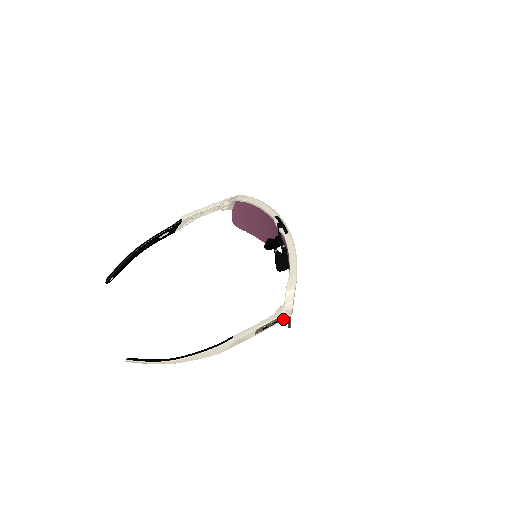
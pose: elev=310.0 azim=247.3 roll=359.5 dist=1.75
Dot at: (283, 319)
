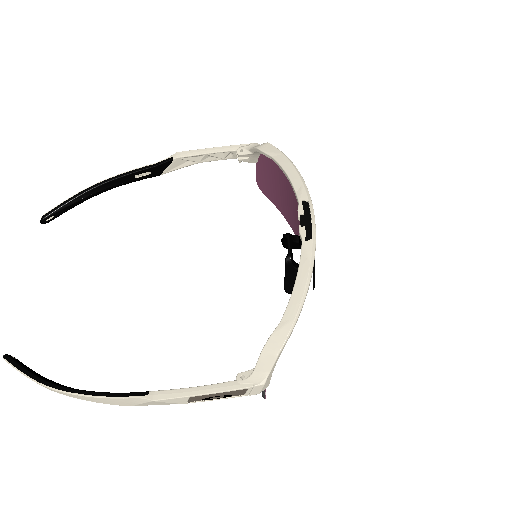
Dot at: (245, 394)
